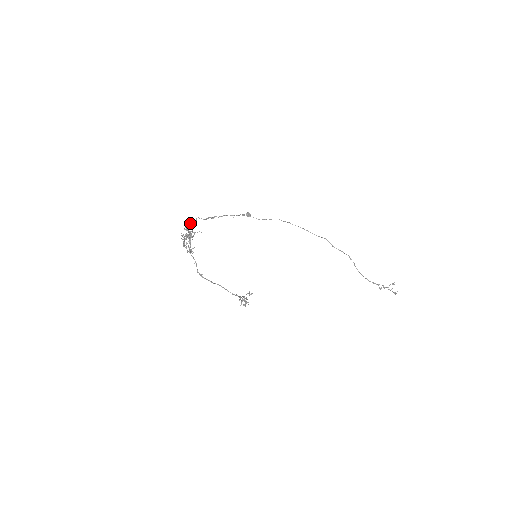
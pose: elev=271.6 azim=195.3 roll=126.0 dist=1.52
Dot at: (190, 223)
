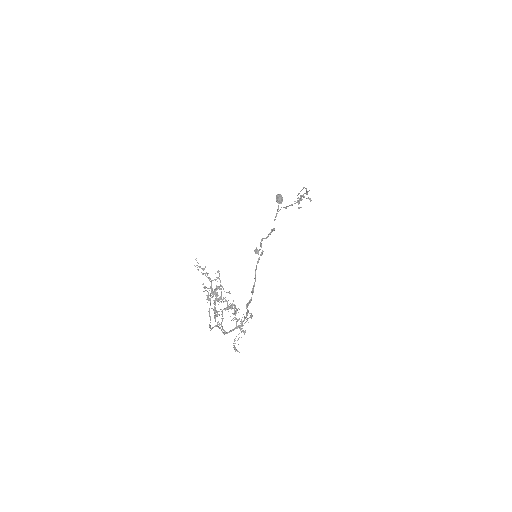
Dot at: (248, 310)
